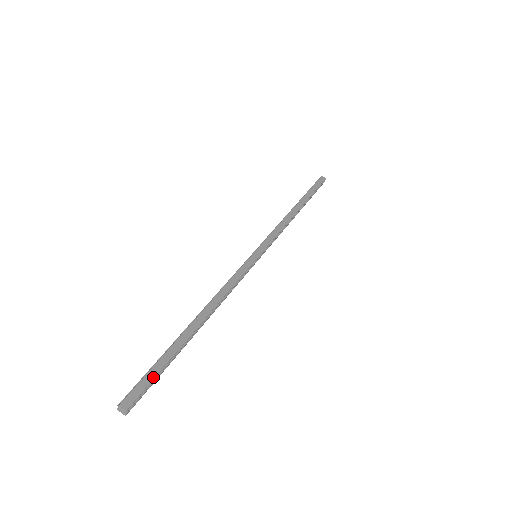
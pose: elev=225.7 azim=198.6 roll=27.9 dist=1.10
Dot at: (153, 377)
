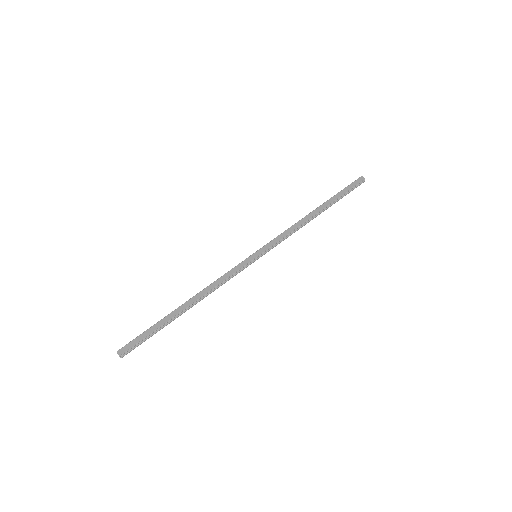
Dot at: (142, 338)
